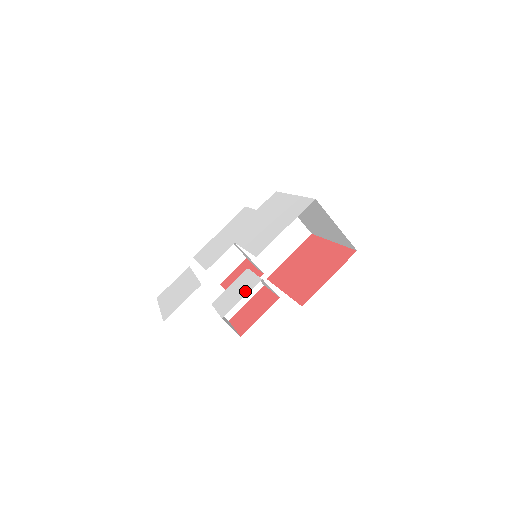
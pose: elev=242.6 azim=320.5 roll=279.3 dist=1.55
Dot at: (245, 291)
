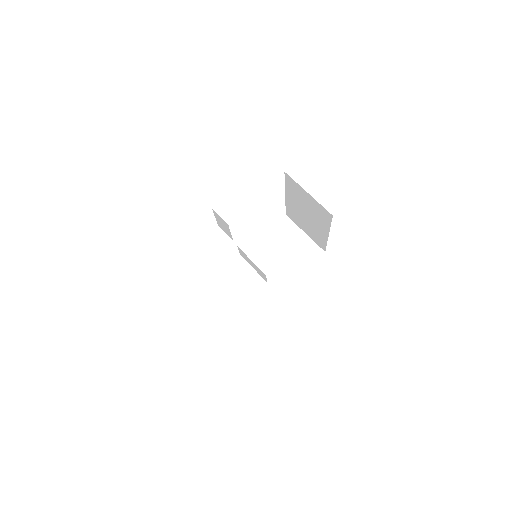
Dot at: occluded
